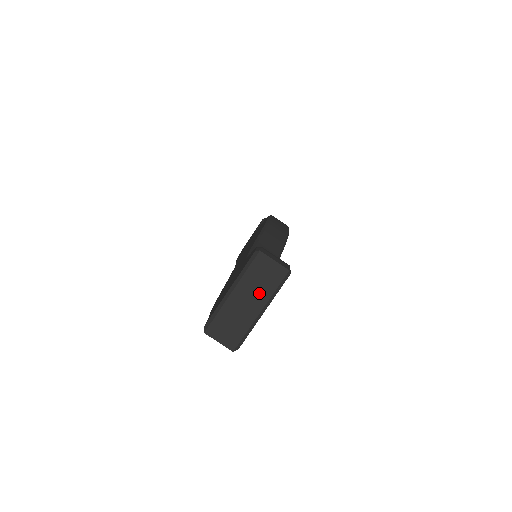
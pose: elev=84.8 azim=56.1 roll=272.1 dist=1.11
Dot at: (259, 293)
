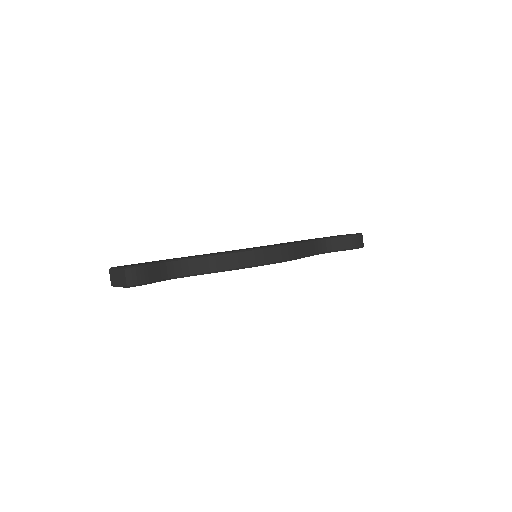
Dot at: (120, 280)
